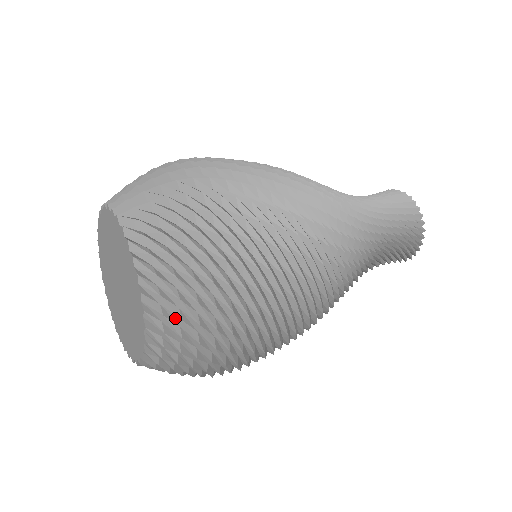
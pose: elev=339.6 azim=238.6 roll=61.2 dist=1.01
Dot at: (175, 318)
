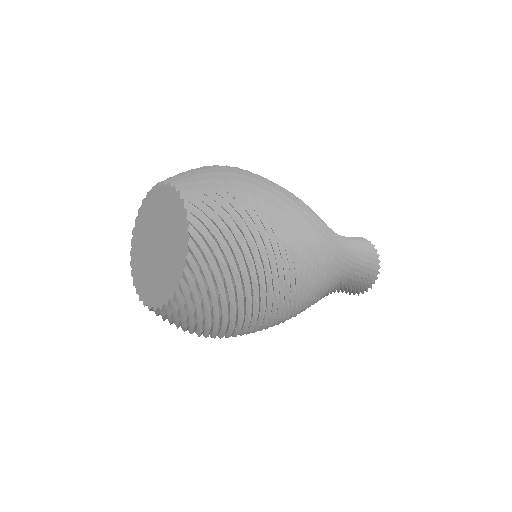
Dot at: (210, 261)
